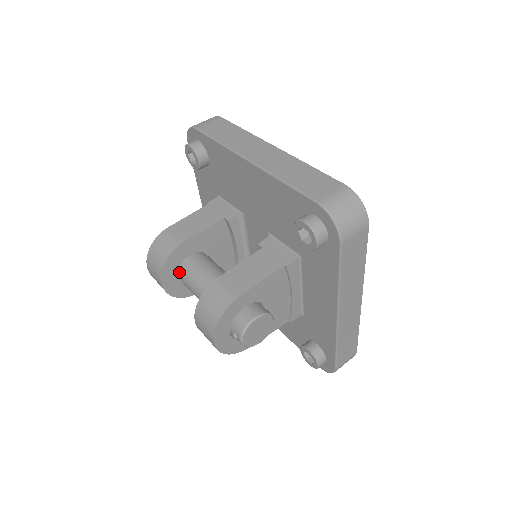
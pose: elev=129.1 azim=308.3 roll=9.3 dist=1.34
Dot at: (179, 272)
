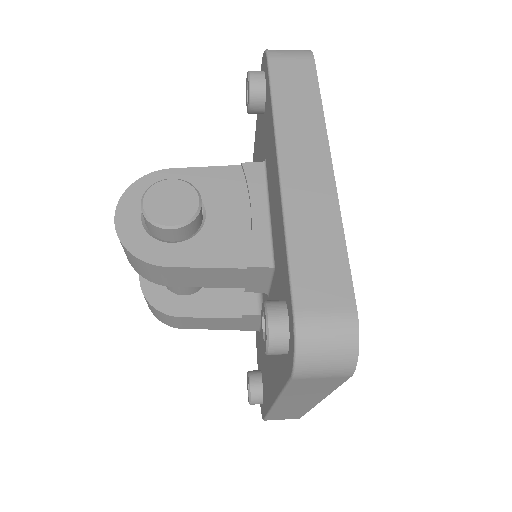
Dot at: occluded
